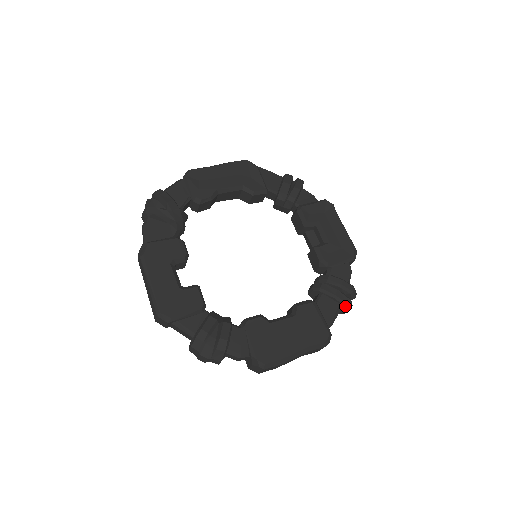
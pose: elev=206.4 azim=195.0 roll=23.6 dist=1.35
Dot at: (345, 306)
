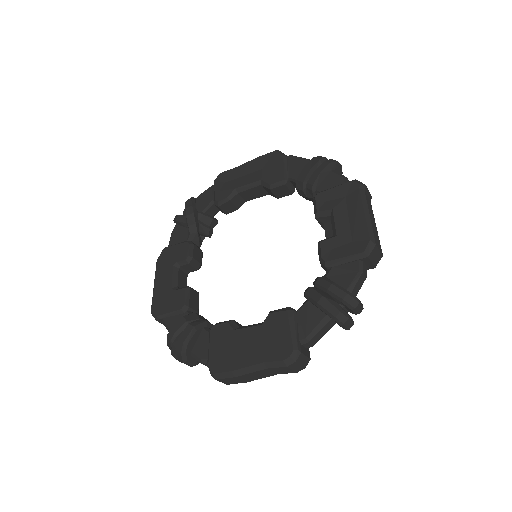
Dot at: (331, 318)
